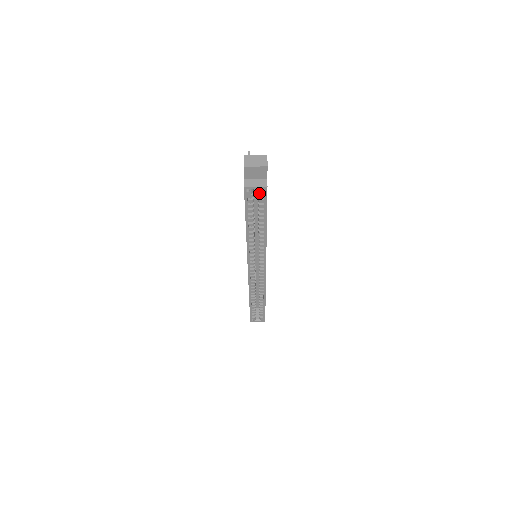
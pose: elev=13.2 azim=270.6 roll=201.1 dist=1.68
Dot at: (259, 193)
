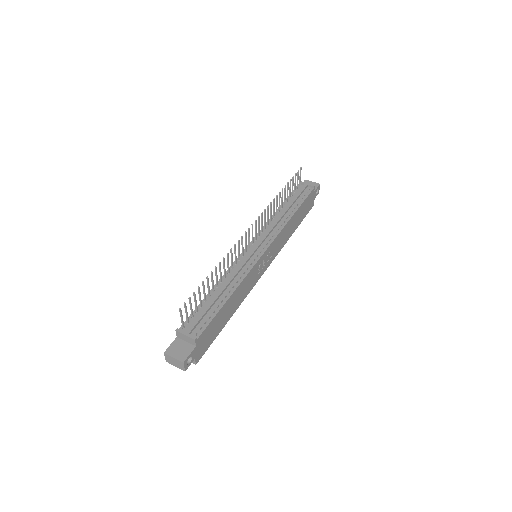
Dot at: occluded
